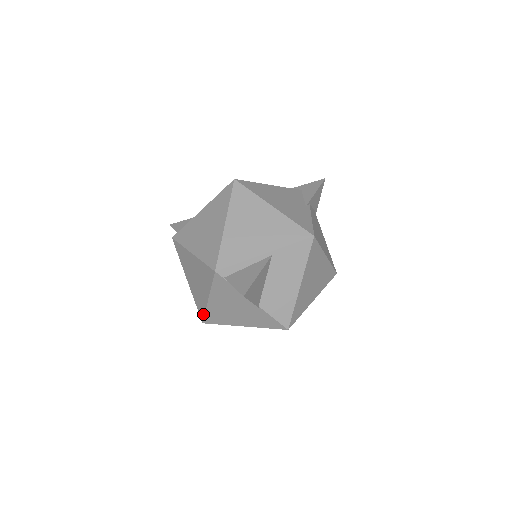
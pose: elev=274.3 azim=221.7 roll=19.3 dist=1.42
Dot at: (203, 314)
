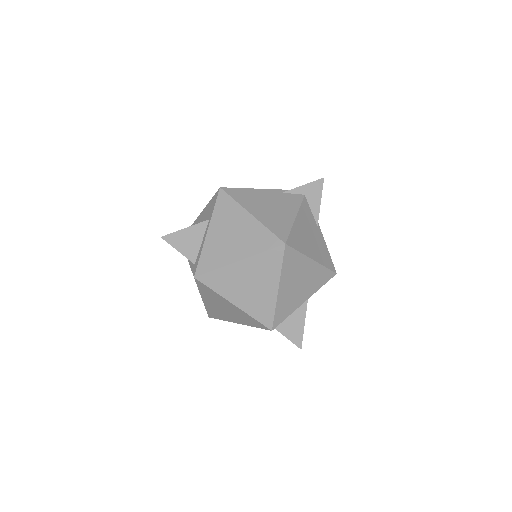
Dot at: (217, 318)
